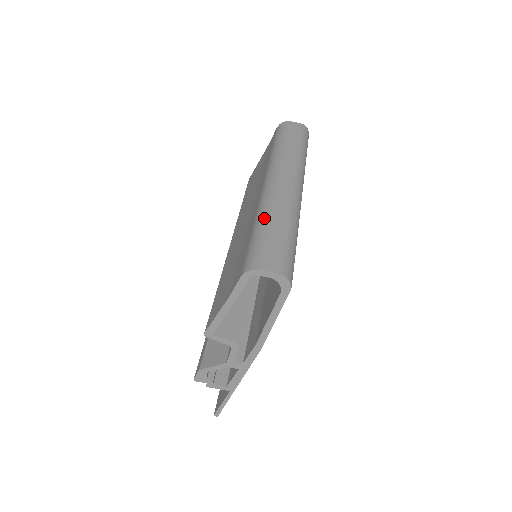
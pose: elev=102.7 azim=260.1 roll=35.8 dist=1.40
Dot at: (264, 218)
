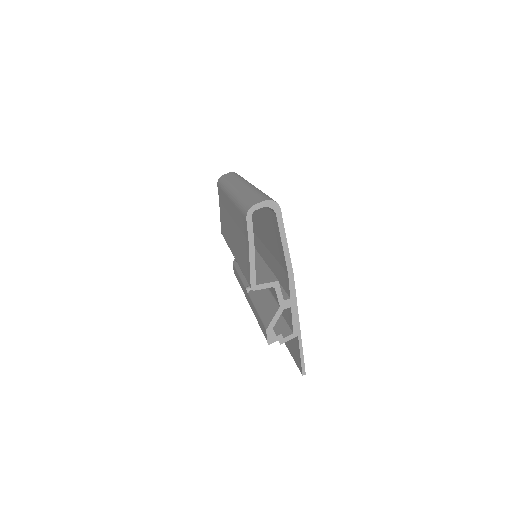
Dot at: (240, 198)
